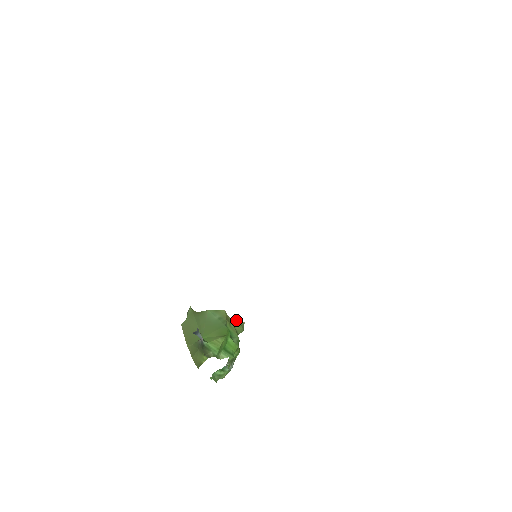
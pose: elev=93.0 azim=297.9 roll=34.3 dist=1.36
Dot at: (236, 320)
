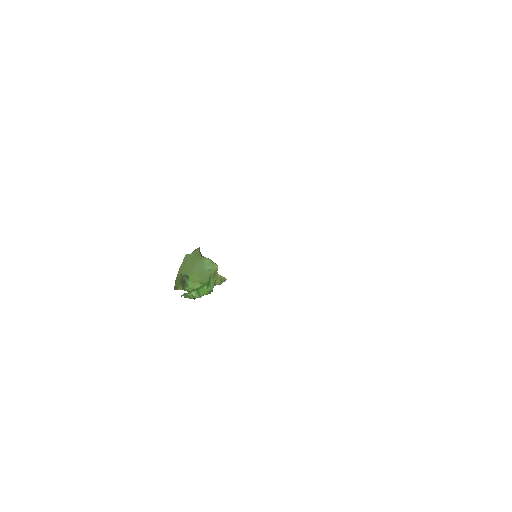
Dot at: (221, 276)
